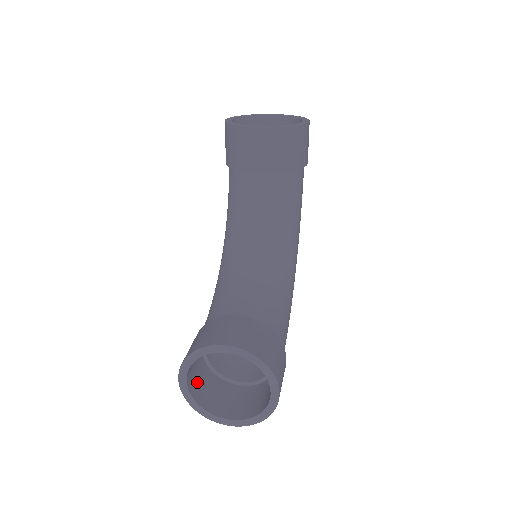
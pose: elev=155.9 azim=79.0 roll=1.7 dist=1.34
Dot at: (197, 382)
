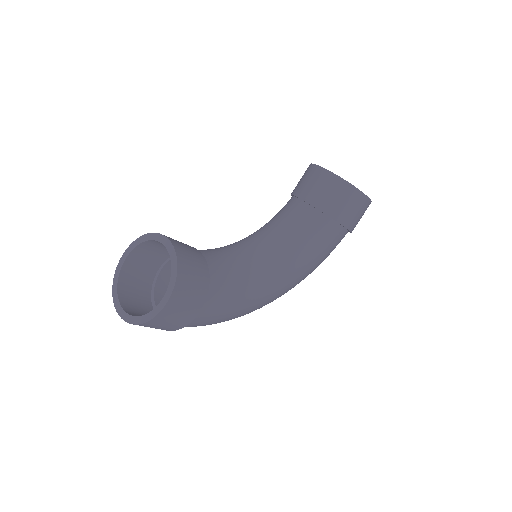
Dot at: (133, 276)
